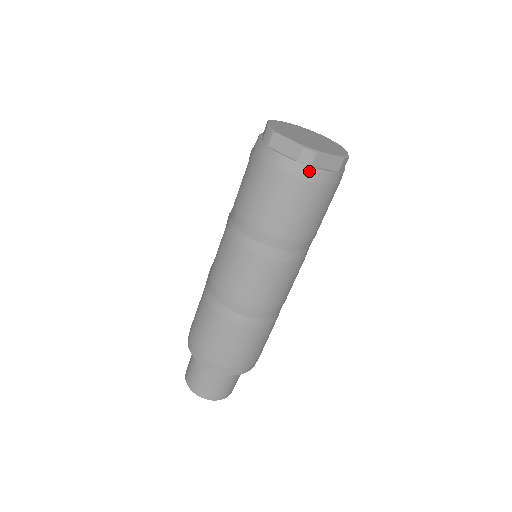
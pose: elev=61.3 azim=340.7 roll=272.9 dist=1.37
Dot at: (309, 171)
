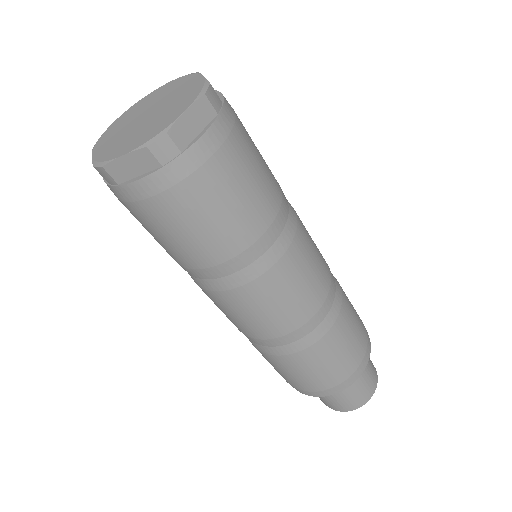
Dot at: (186, 160)
